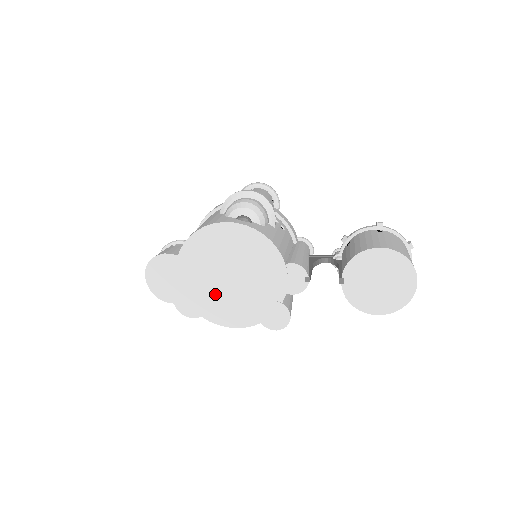
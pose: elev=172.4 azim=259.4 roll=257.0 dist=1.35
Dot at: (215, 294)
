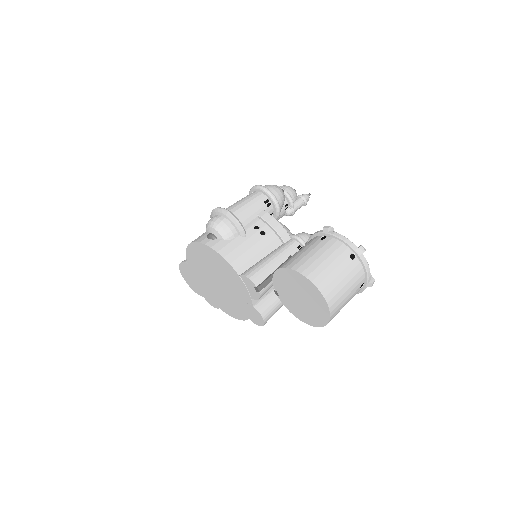
Dot at: (217, 293)
